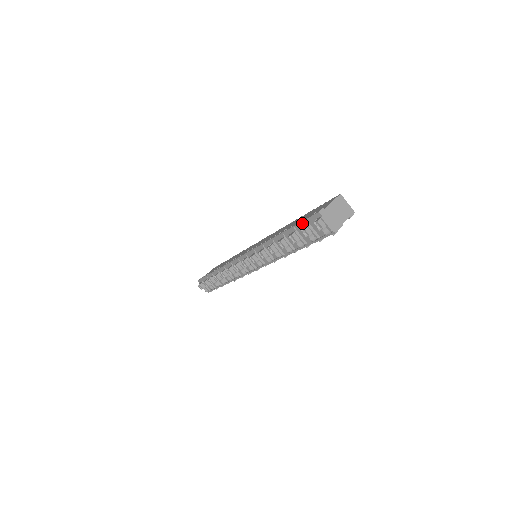
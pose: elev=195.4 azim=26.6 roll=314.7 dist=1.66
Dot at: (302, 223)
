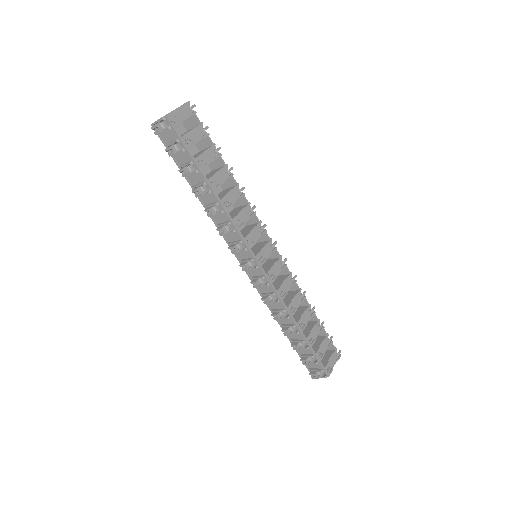
Dot at: occluded
